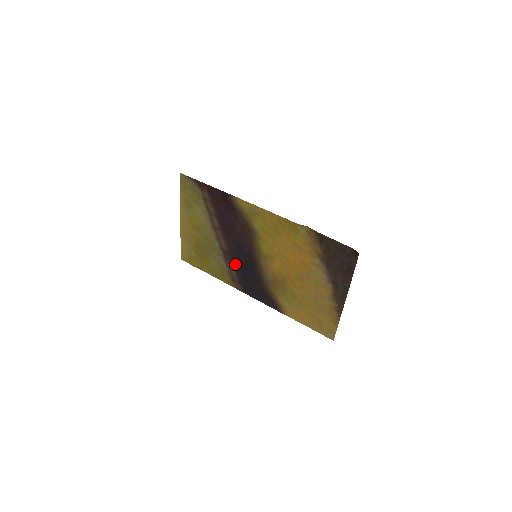
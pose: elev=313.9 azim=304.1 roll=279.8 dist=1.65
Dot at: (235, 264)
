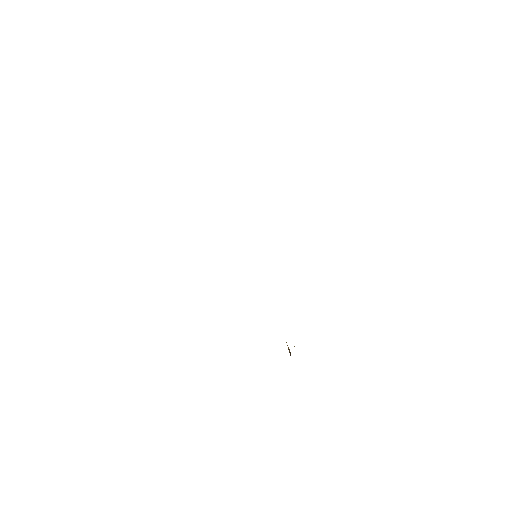
Dot at: occluded
